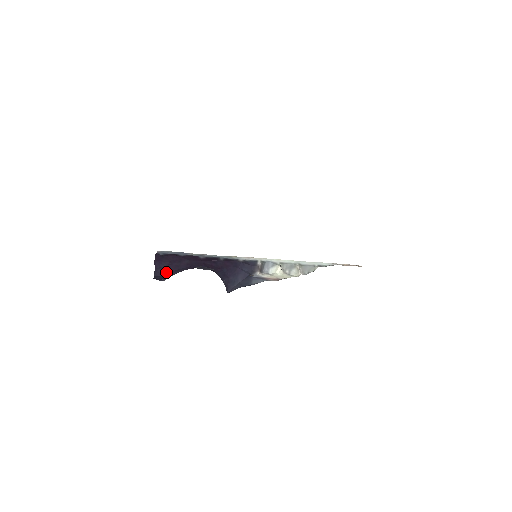
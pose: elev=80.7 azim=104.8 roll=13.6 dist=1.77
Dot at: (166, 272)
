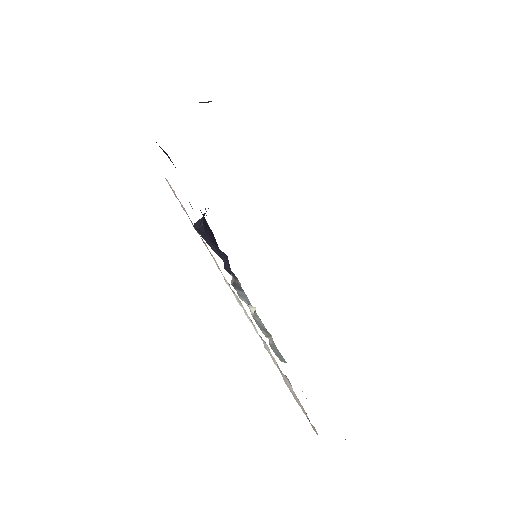
Dot at: occluded
